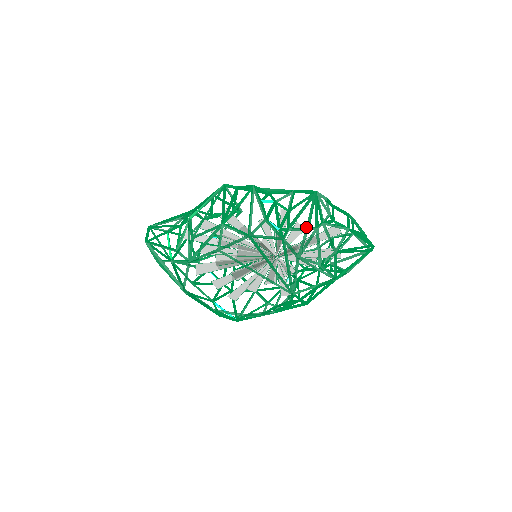
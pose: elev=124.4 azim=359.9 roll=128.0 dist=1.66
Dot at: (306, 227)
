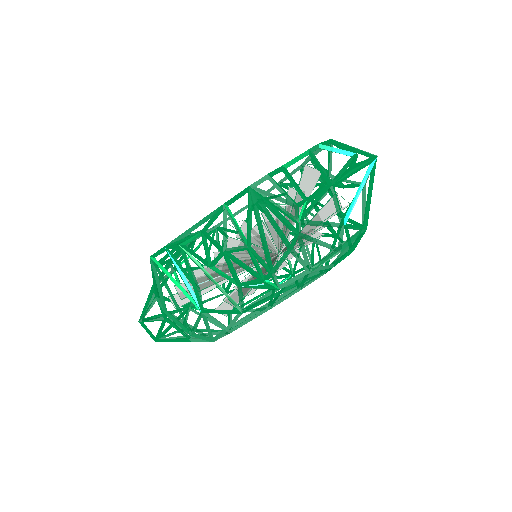
Dot at: occluded
